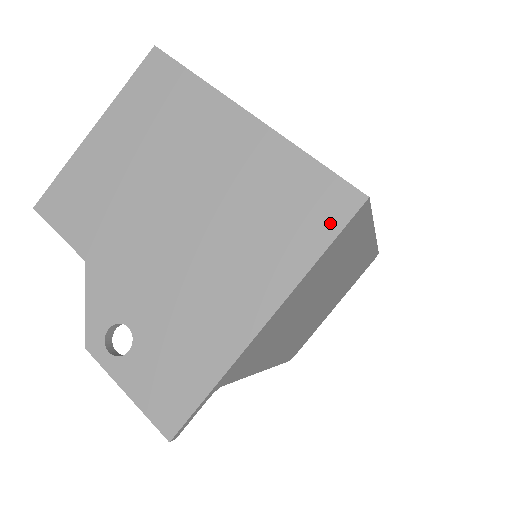
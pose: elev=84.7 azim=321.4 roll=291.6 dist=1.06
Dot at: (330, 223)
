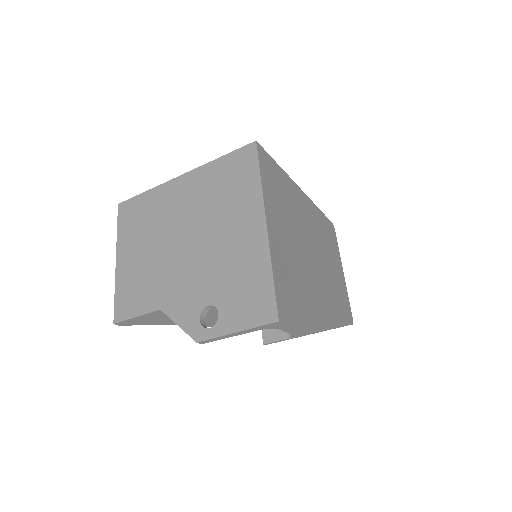
Dot at: (251, 164)
